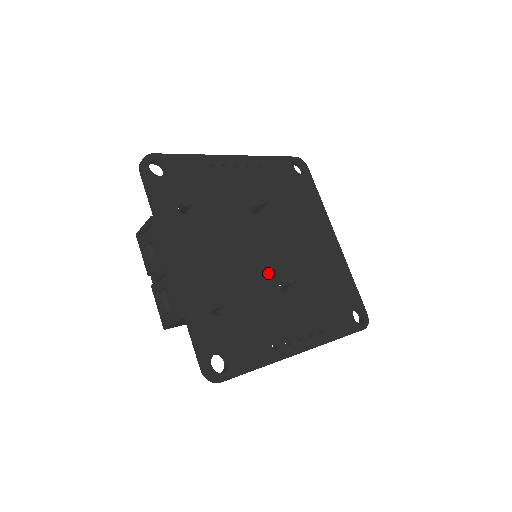
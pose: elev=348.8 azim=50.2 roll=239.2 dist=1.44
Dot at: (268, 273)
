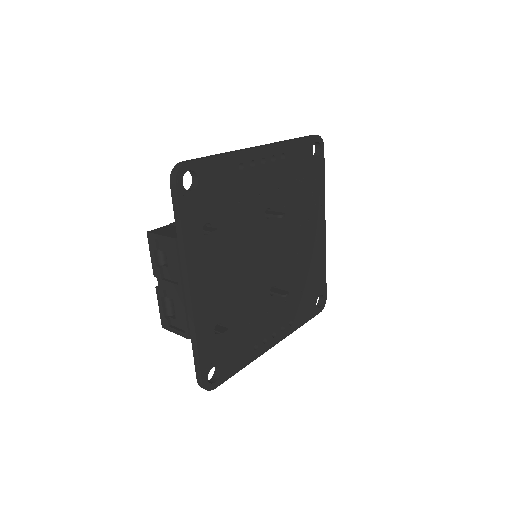
Dot at: (265, 280)
